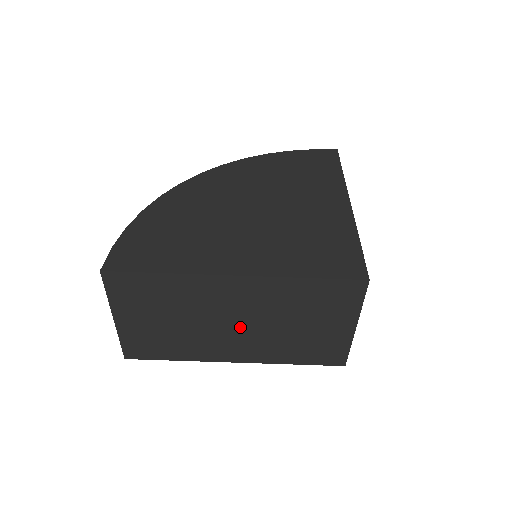
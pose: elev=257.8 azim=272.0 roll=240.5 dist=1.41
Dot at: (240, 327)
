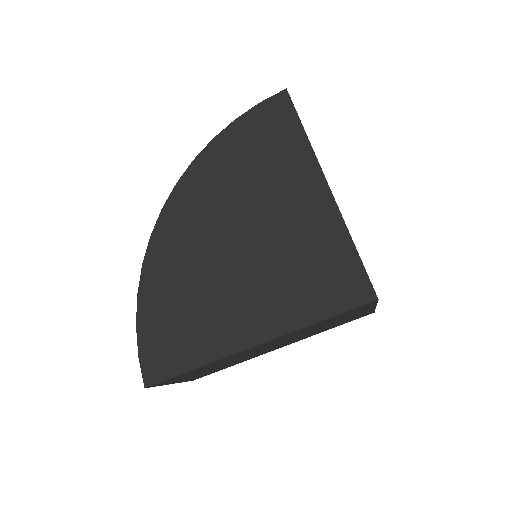
Dot at: (276, 345)
